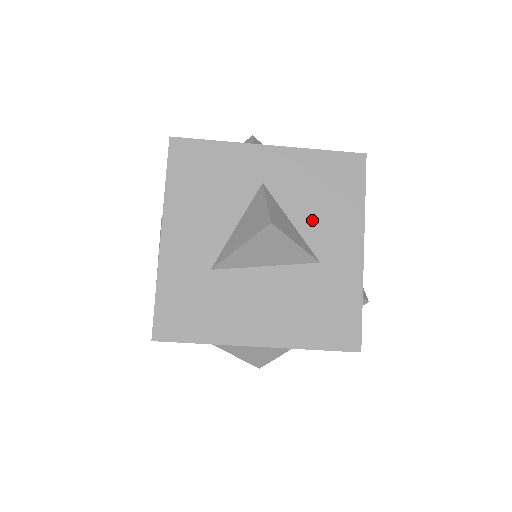
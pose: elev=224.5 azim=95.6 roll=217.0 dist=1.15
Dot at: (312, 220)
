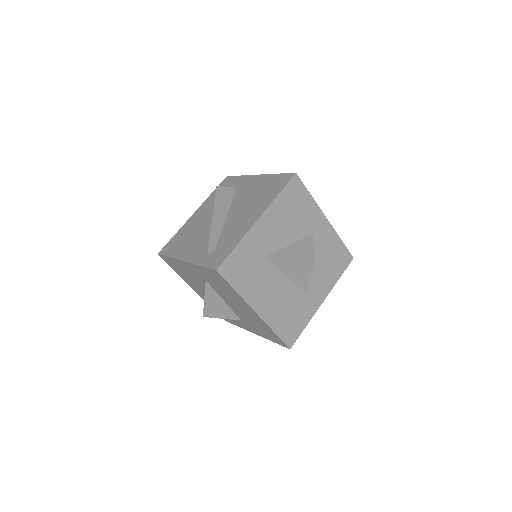
Dot at: (316, 270)
